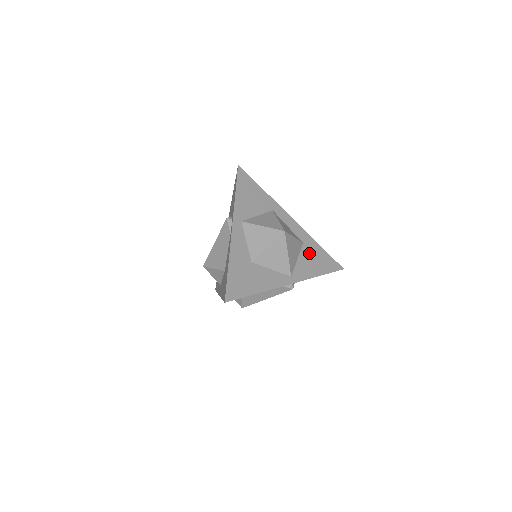
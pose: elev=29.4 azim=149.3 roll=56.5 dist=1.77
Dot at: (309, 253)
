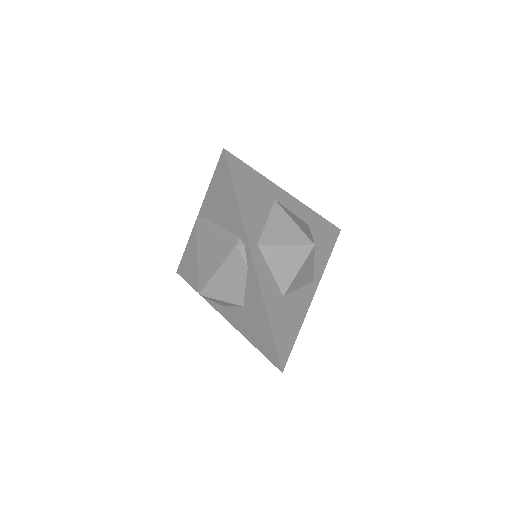
Dot at: (316, 235)
